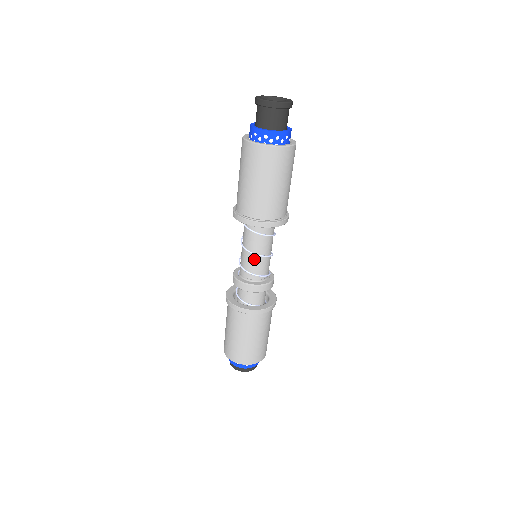
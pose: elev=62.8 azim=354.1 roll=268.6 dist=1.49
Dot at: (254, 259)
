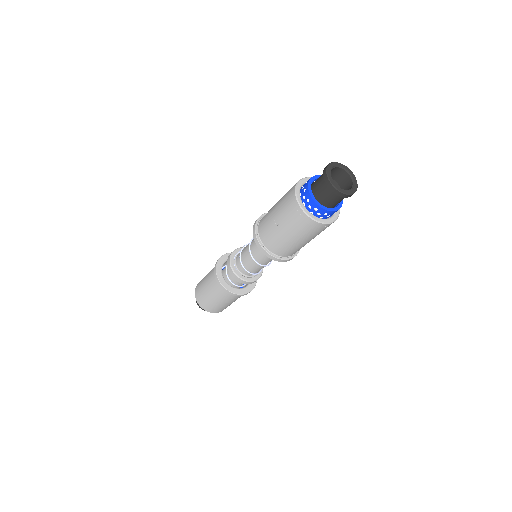
Dot at: (260, 267)
